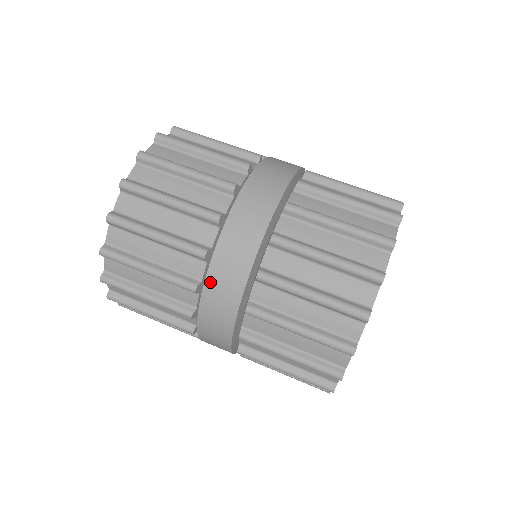
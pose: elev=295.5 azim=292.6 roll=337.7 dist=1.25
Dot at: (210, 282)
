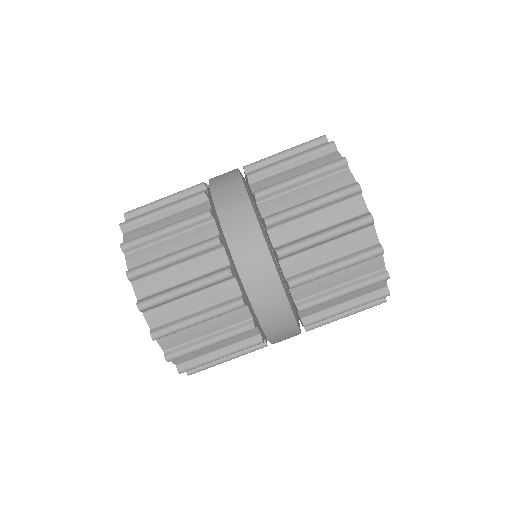
Dot at: (249, 288)
